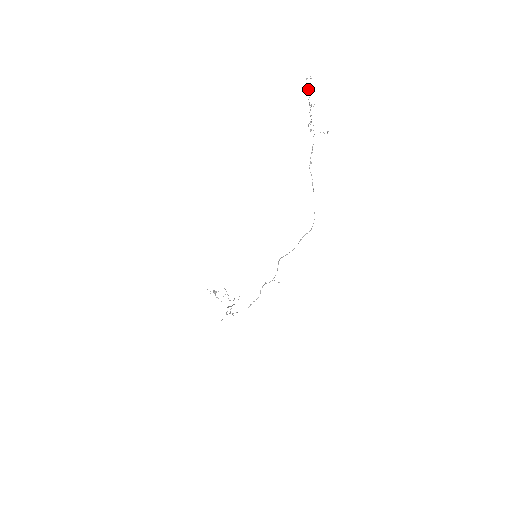
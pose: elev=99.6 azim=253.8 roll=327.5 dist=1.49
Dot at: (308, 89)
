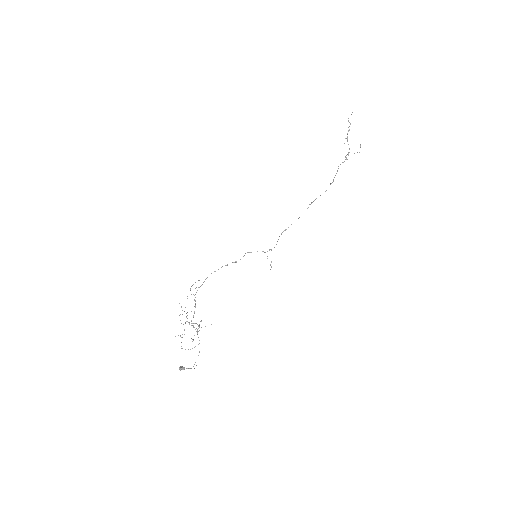
Dot at: occluded
